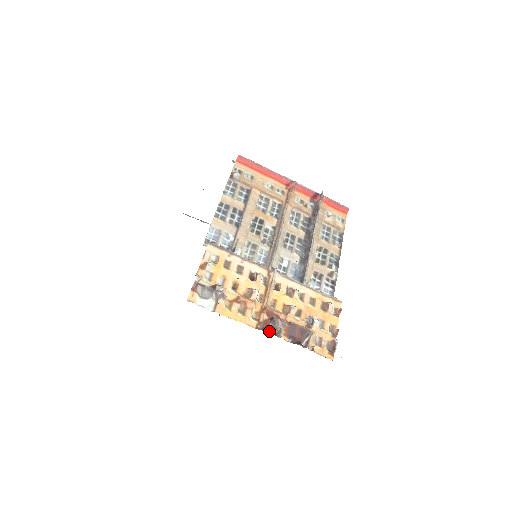
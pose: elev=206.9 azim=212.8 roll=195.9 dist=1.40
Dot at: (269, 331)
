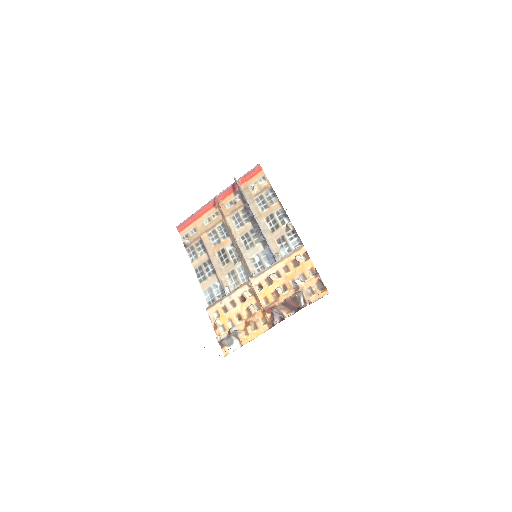
Dot at: (278, 321)
